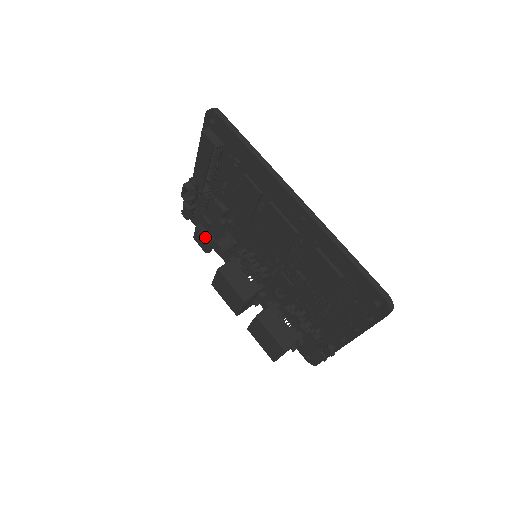
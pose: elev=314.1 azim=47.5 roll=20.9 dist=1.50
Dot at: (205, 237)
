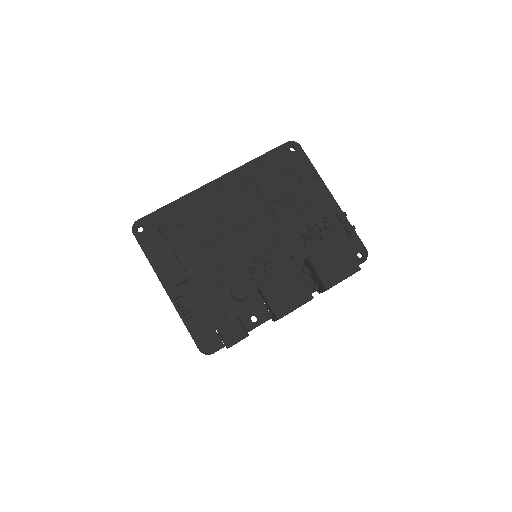
Dot at: (231, 322)
